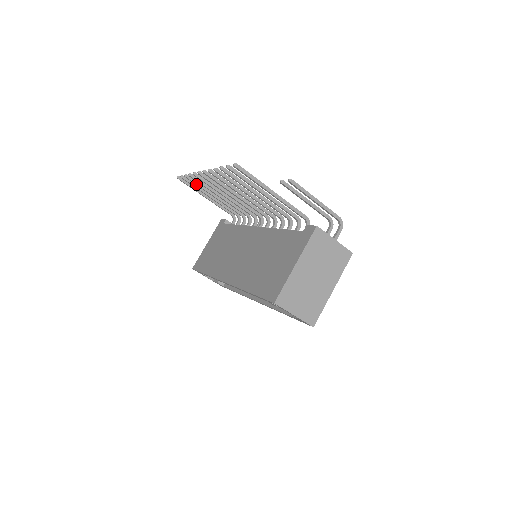
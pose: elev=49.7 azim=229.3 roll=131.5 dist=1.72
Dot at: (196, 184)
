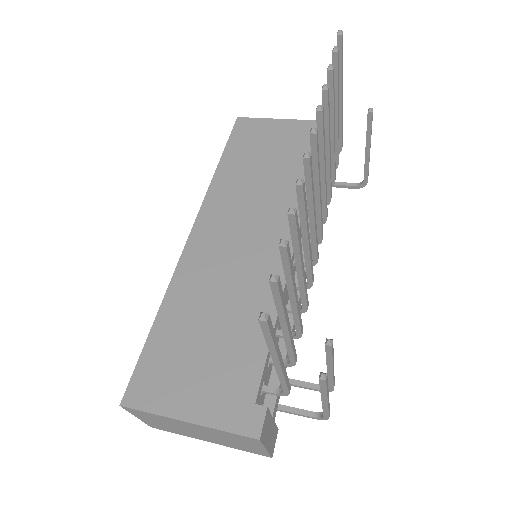
Dot at: occluded
